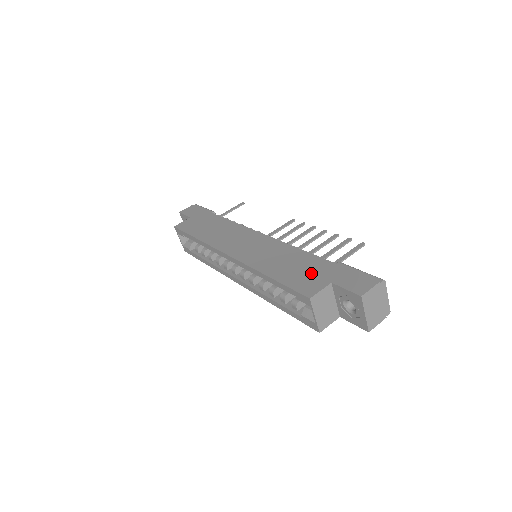
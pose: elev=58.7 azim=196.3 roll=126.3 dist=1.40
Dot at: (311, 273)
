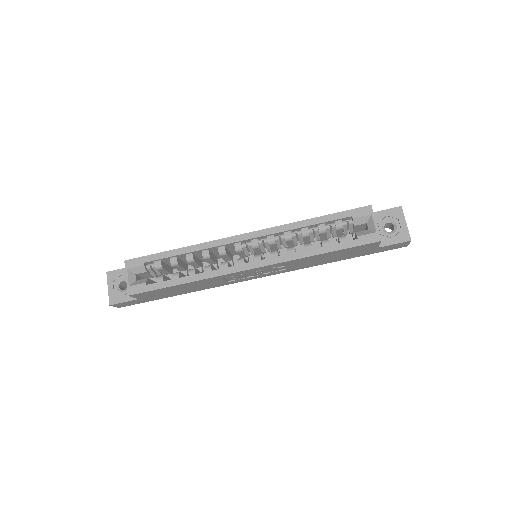
Dot at: occluded
